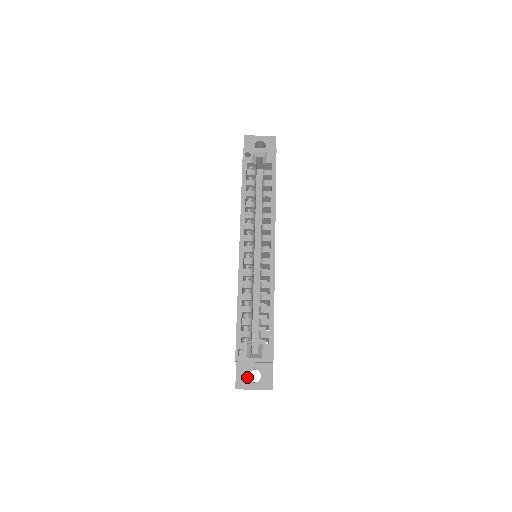
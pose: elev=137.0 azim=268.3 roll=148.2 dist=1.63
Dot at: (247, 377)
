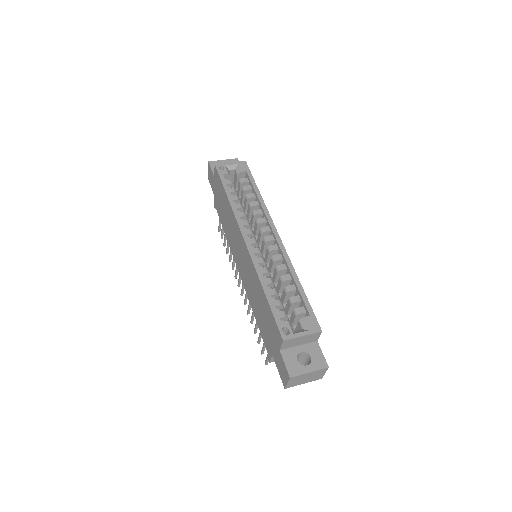
Dot at: (297, 362)
